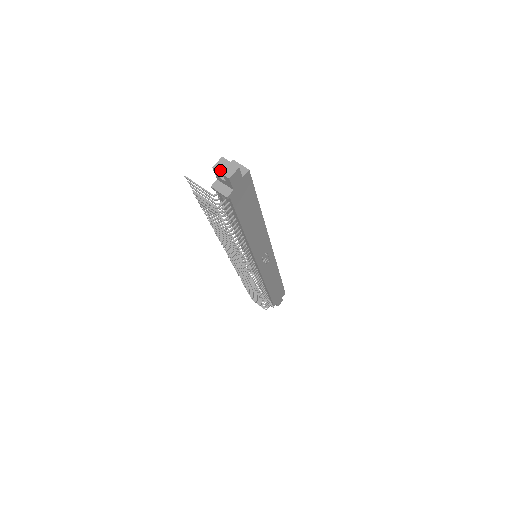
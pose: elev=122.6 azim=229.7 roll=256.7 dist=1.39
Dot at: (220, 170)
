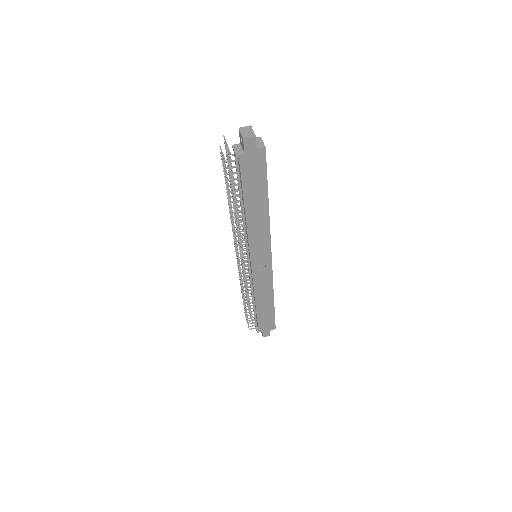
Dot at: (242, 131)
